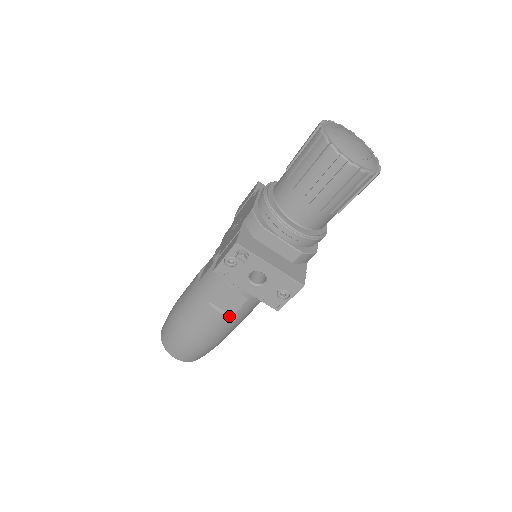
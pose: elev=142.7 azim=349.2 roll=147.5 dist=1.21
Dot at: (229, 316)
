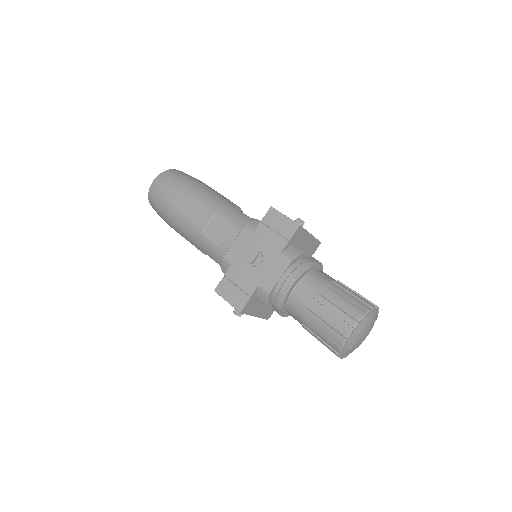
Dot at: occluded
